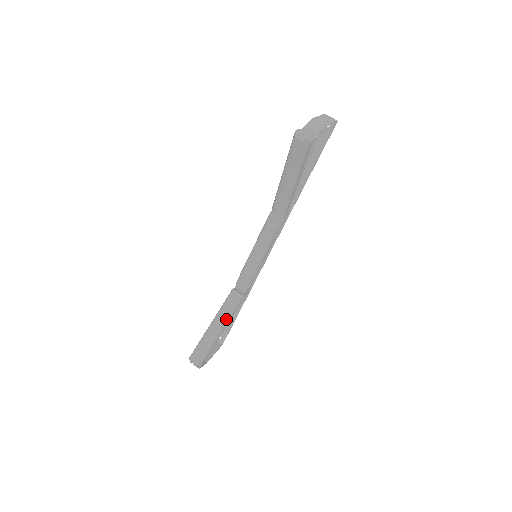
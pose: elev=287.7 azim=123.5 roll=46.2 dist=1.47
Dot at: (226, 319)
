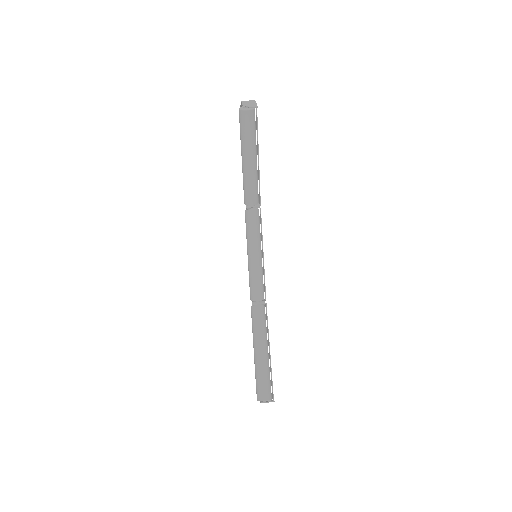
Dot at: (265, 336)
